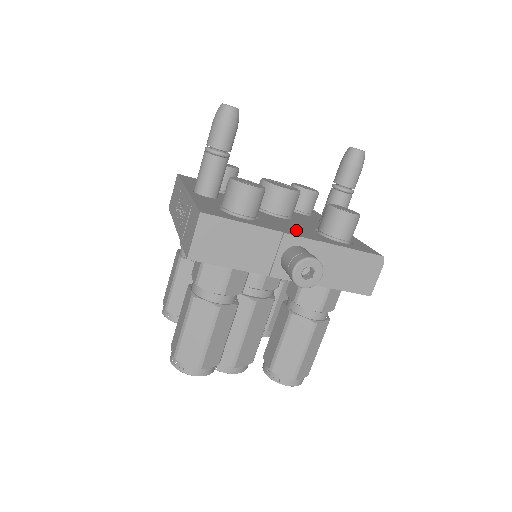
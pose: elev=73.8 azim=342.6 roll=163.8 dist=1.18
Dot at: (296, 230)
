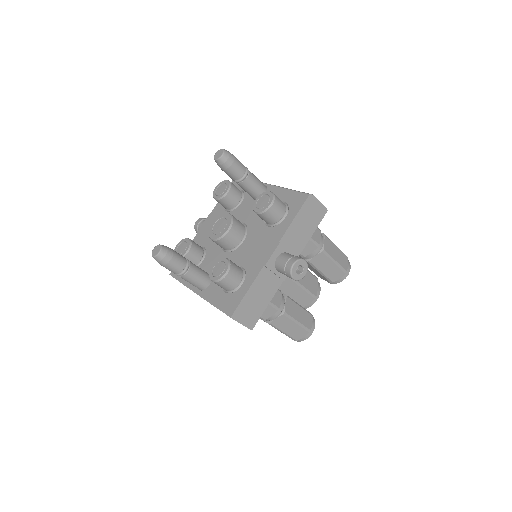
Dot at: (263, 247)
